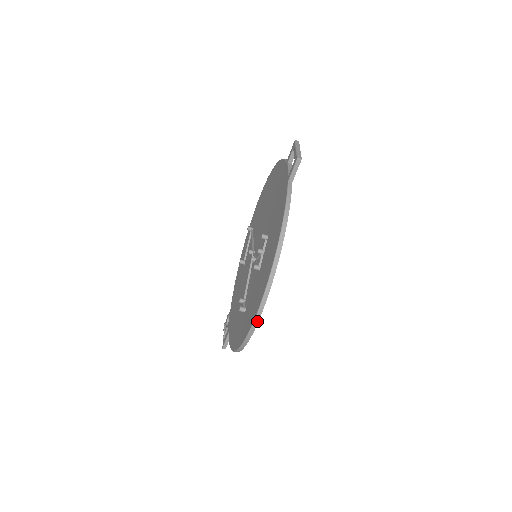
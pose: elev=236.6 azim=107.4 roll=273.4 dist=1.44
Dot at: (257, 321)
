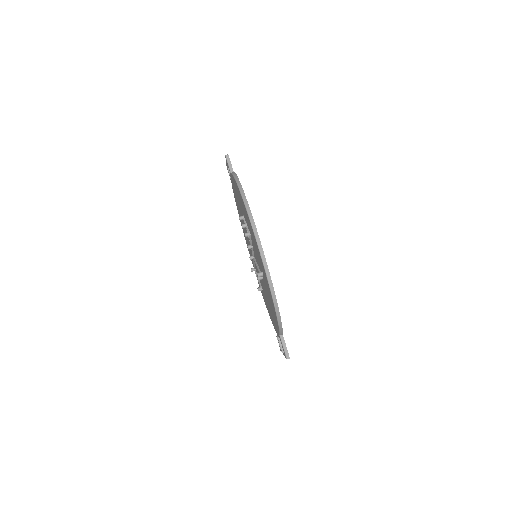
Dot at: (258, 239)
